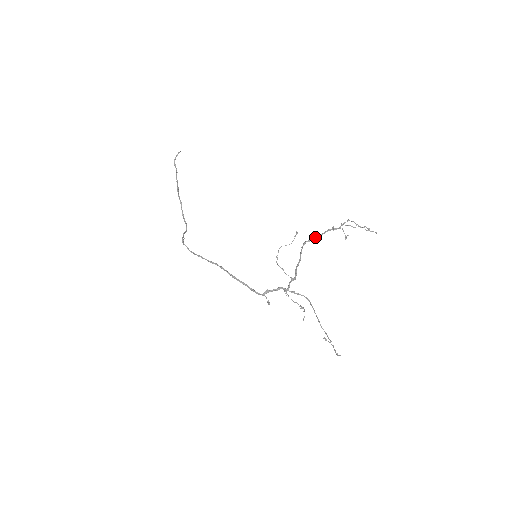
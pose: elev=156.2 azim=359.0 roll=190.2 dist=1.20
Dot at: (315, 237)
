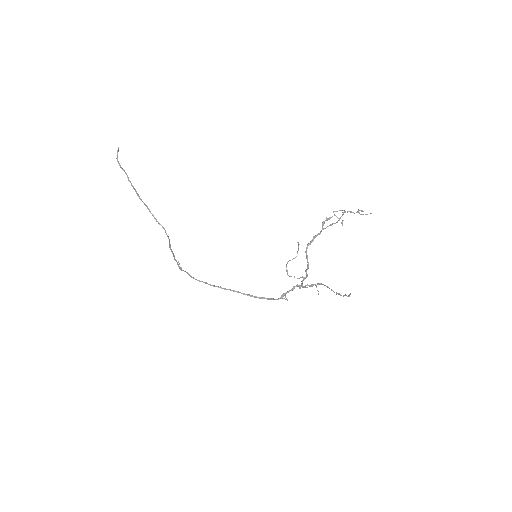
Dot at: (315, 237)
